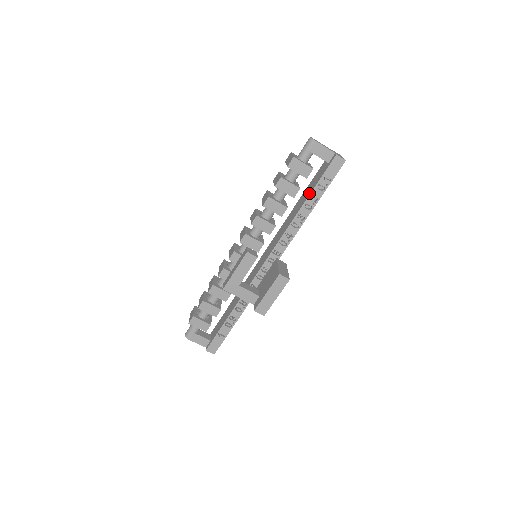
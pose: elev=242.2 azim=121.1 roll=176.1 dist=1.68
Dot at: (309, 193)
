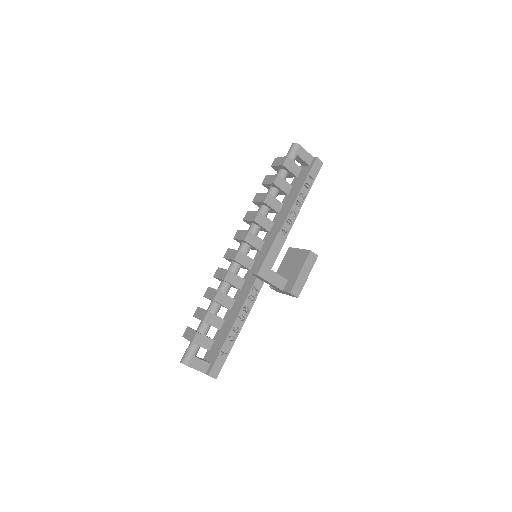
Dot at: (298, 192)
